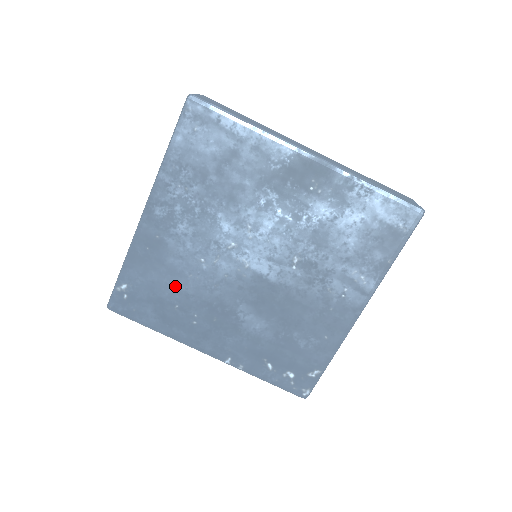
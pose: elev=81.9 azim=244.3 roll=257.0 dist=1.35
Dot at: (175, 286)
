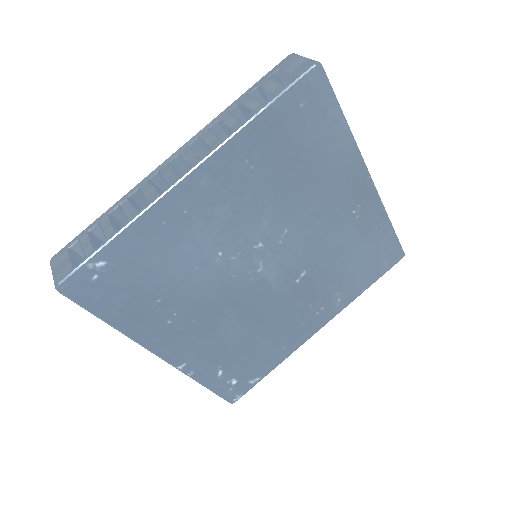
Dot at: (171, 276)
